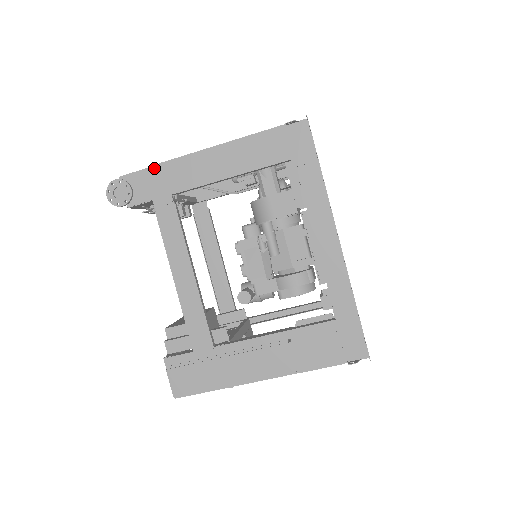
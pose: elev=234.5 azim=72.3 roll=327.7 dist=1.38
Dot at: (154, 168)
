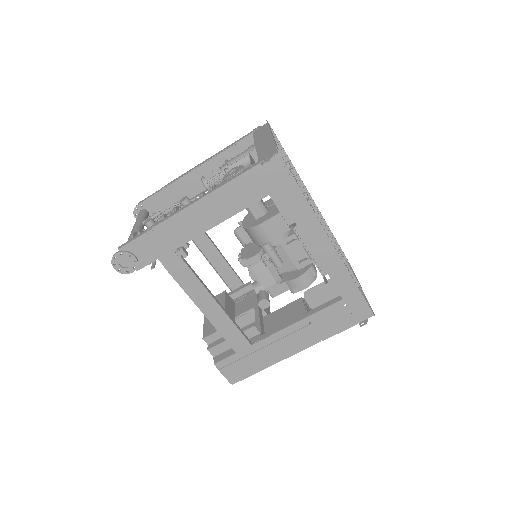
Dot at: (148, 233)
